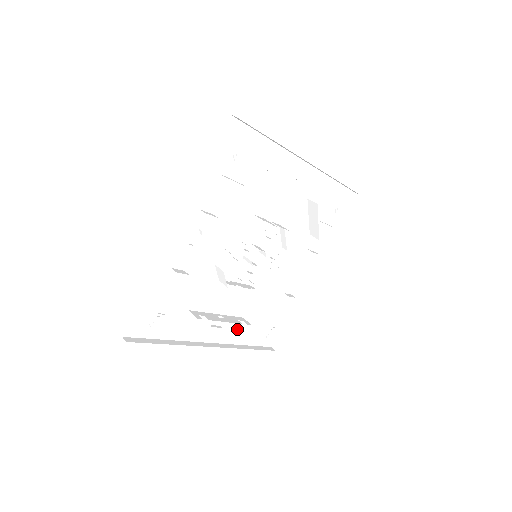
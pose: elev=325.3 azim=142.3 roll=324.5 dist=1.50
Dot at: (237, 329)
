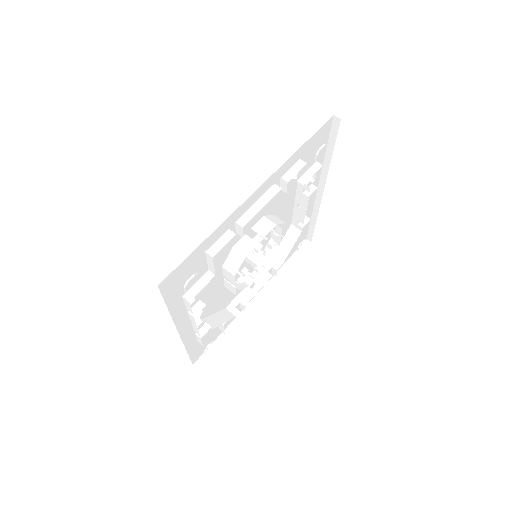
Dot at: occluded
